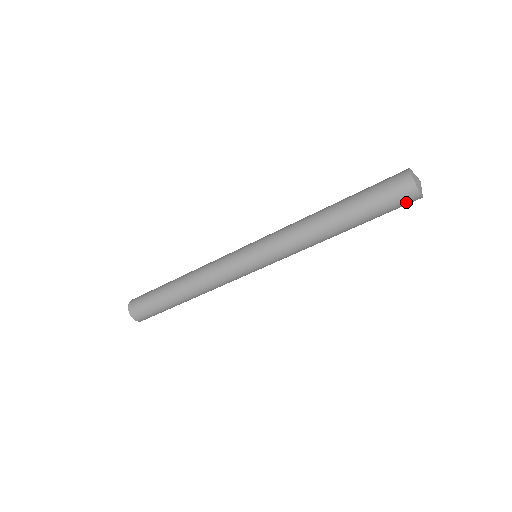
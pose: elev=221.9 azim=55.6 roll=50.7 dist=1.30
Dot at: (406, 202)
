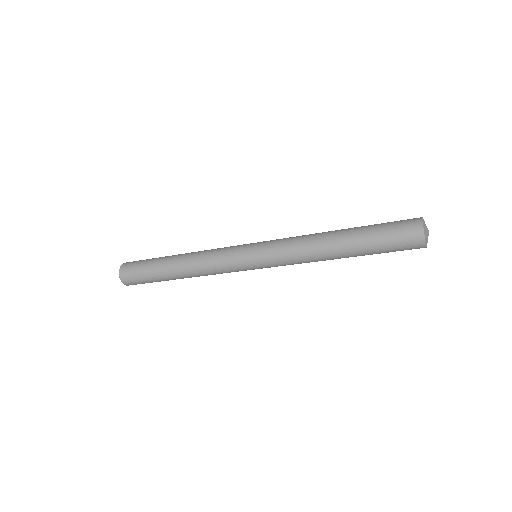
Dot at: occluded
